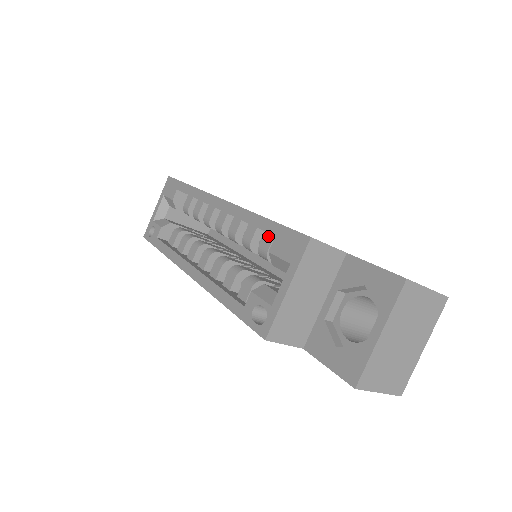
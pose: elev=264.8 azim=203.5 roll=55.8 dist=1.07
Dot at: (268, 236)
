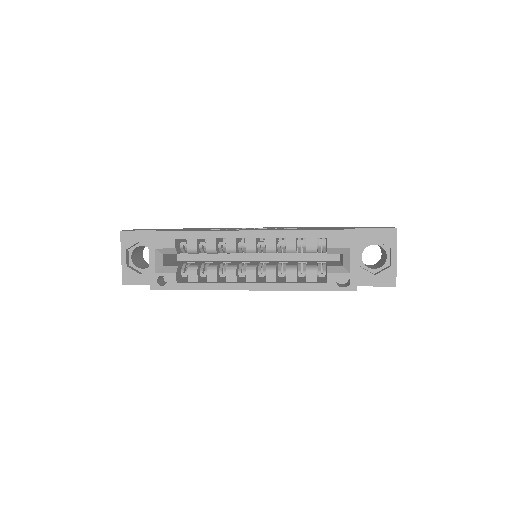
Dot at: (311, 239)
